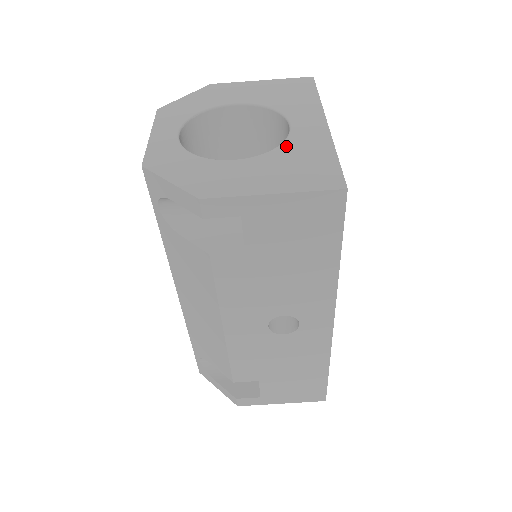
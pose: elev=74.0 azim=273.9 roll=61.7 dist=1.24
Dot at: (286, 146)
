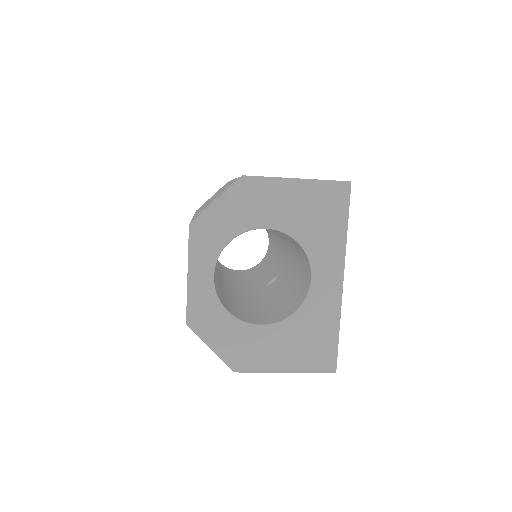
Dot at: (303, 313)
